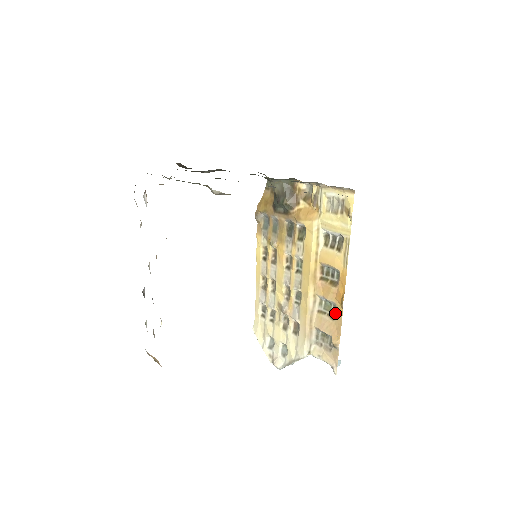
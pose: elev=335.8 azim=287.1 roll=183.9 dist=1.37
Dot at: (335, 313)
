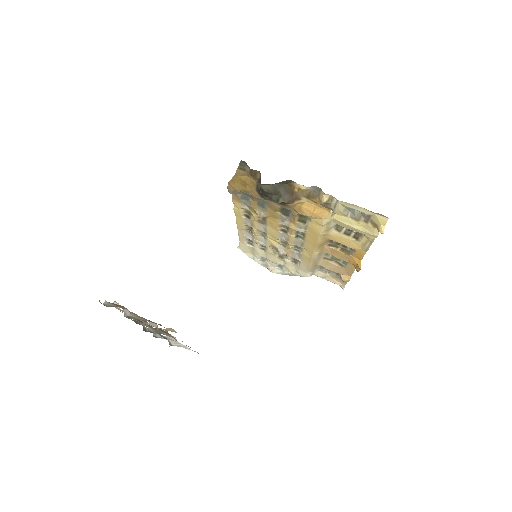
Dot at: (345, 265)
